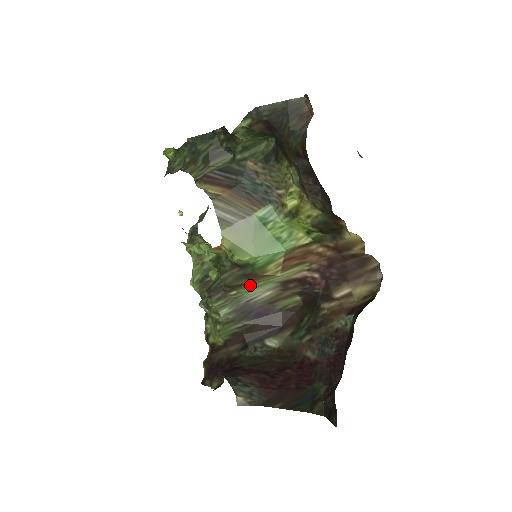
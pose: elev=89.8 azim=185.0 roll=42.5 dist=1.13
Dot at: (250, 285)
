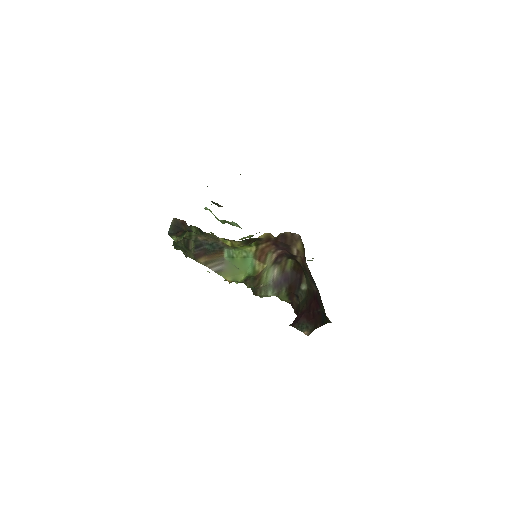
Dot at: (262, 278)
